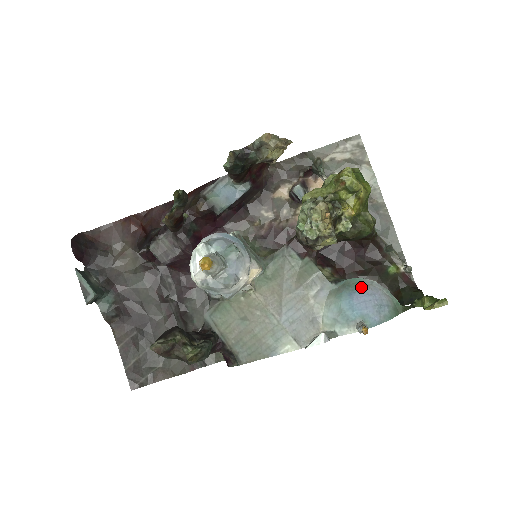
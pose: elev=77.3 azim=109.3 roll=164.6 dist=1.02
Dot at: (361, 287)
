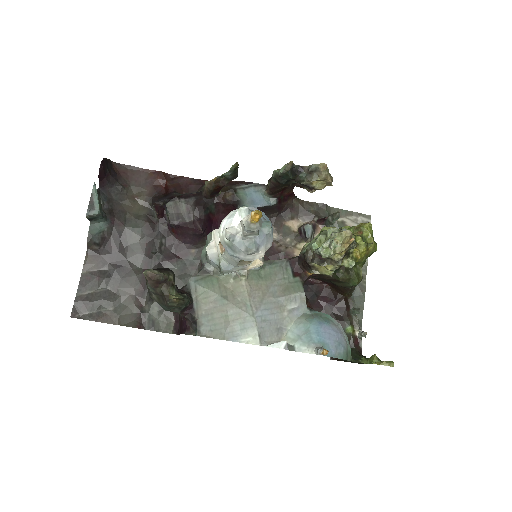
Dot at: (330, 322)
